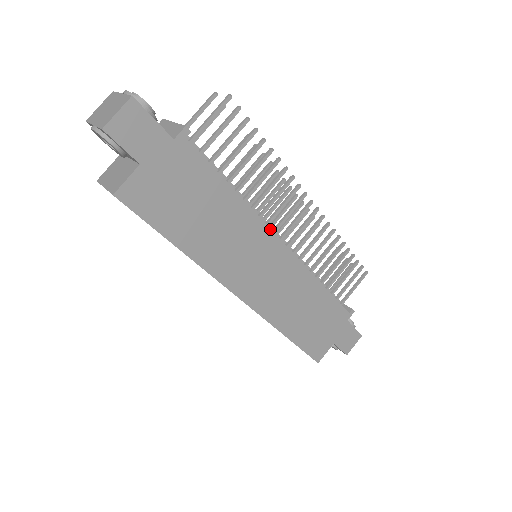
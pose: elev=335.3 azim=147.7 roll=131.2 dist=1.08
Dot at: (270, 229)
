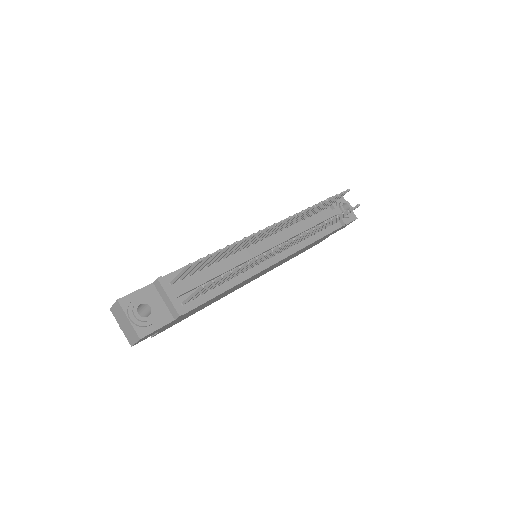
Dot at: occluded
